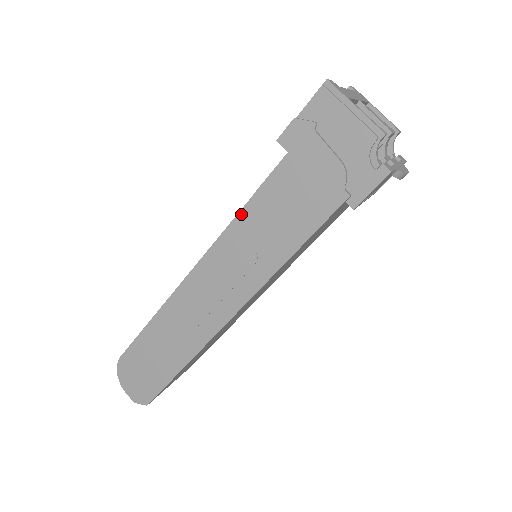
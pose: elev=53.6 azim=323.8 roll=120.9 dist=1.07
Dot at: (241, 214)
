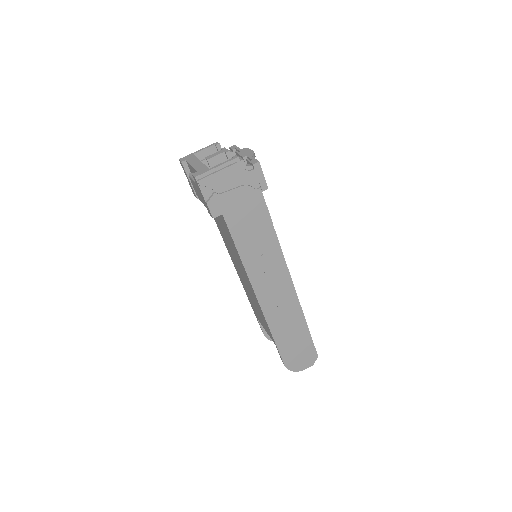
Dot at: (241, 255)
